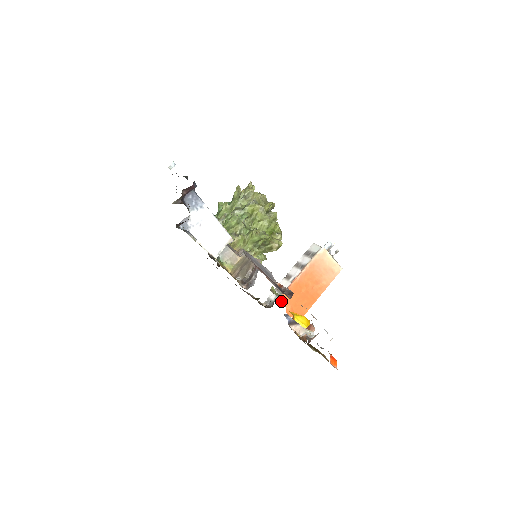
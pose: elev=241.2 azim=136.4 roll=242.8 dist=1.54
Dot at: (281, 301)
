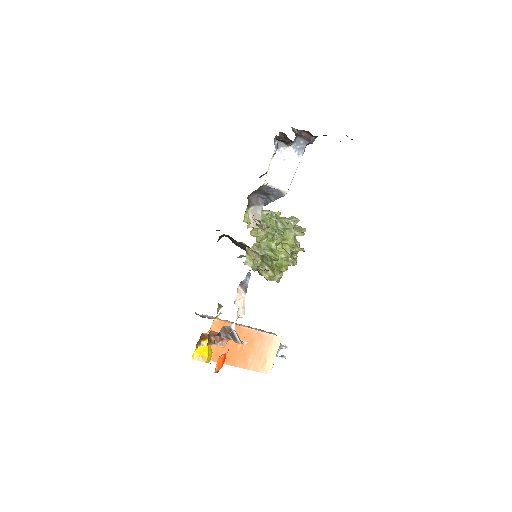
Dot at: (213, 322)
